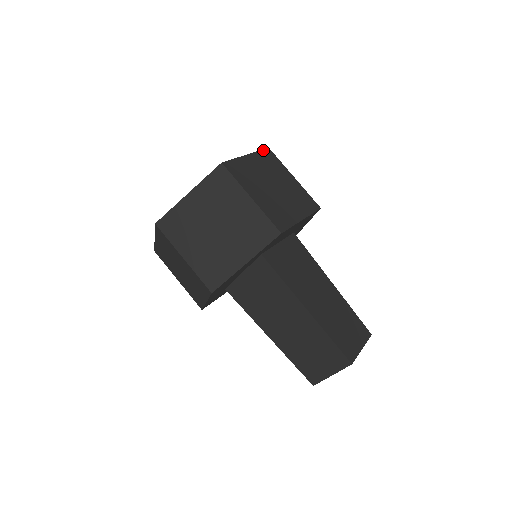
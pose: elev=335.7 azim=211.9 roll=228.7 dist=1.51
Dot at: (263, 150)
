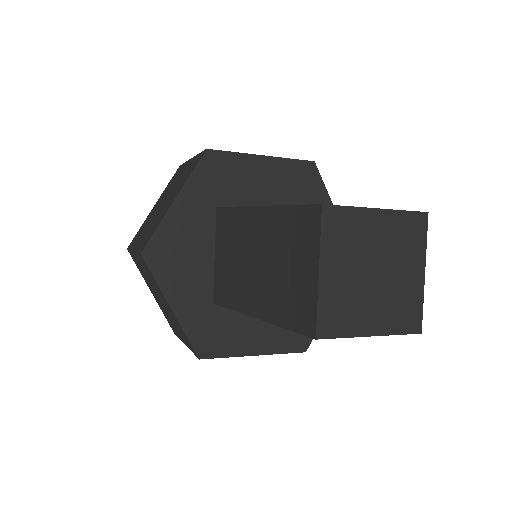
Dot at: occluded
